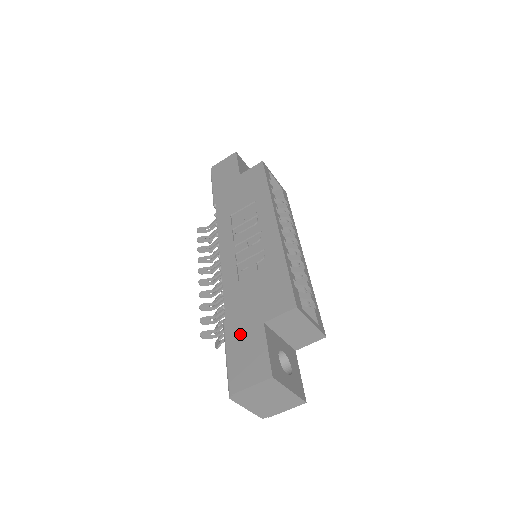
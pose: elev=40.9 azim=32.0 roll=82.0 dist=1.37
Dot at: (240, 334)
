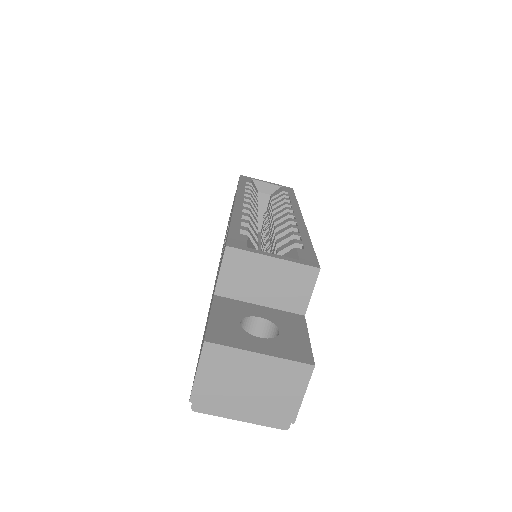
Dot at: occluded
